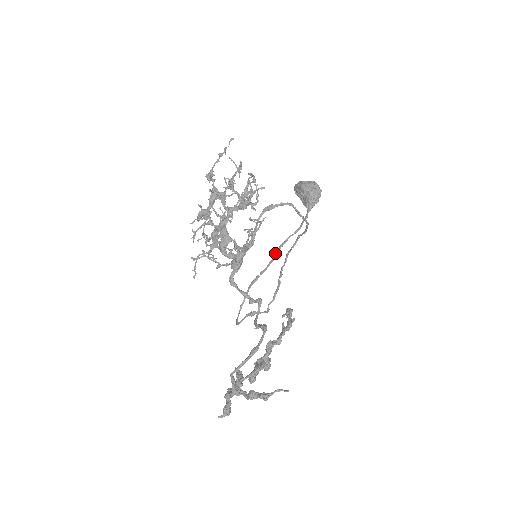
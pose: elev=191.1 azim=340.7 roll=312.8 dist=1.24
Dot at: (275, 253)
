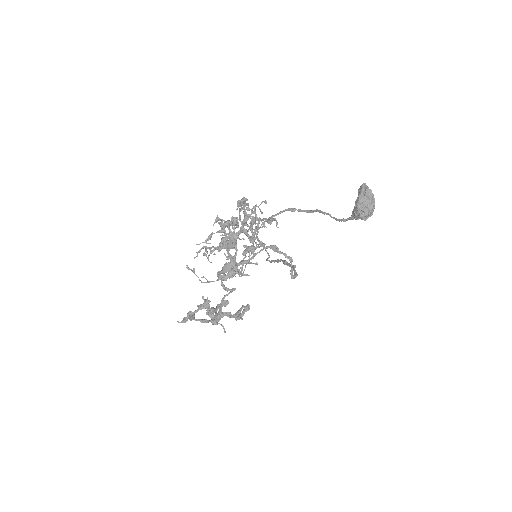
Dot at: (315, 210)
